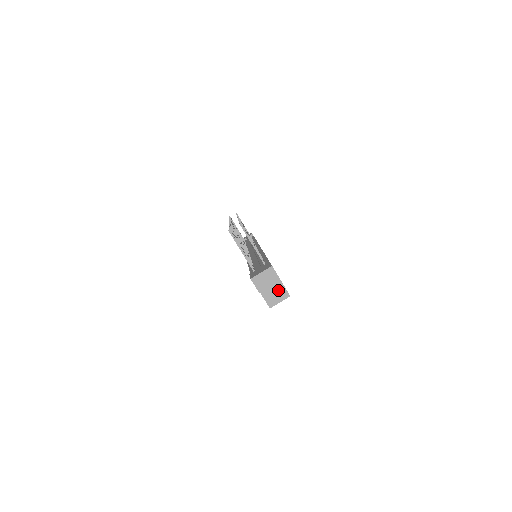
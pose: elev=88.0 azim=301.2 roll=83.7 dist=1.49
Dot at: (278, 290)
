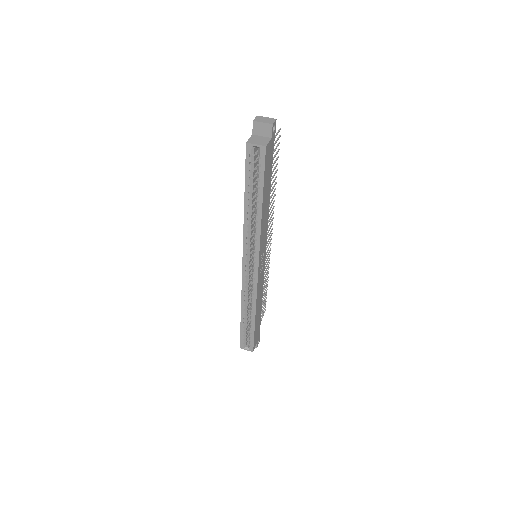
Dot at: (263, 141)
